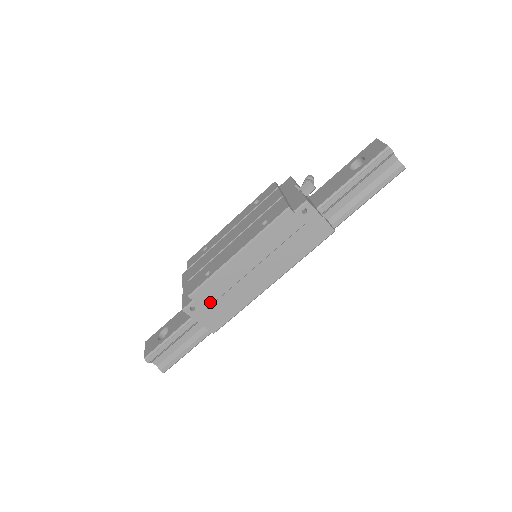
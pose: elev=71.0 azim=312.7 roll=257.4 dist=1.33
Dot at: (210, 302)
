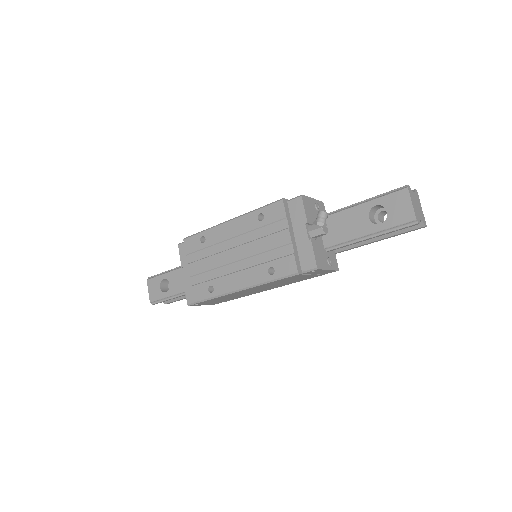
Dot at: (213, 301)
